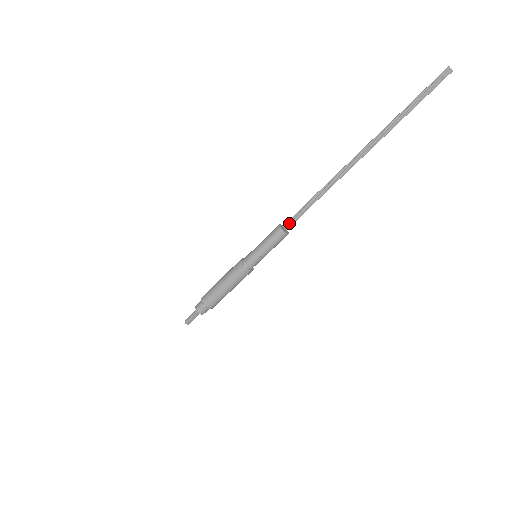
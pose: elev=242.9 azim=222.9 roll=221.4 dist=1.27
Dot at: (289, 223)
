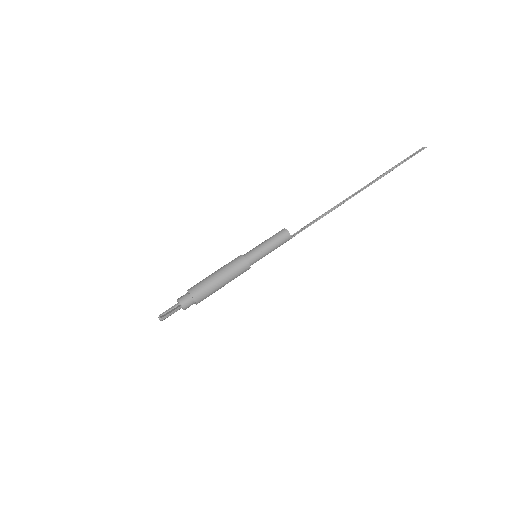
Dot at: (294, 235)
